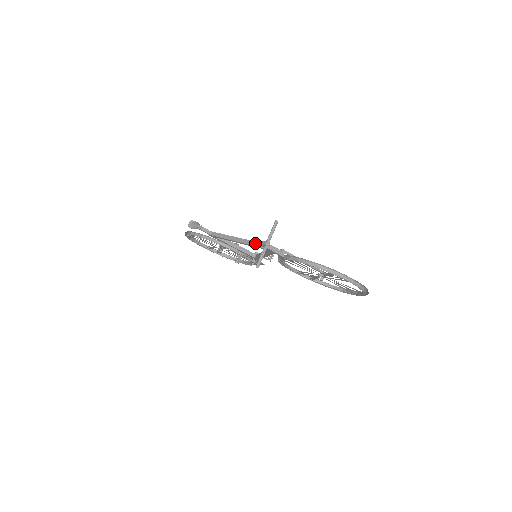
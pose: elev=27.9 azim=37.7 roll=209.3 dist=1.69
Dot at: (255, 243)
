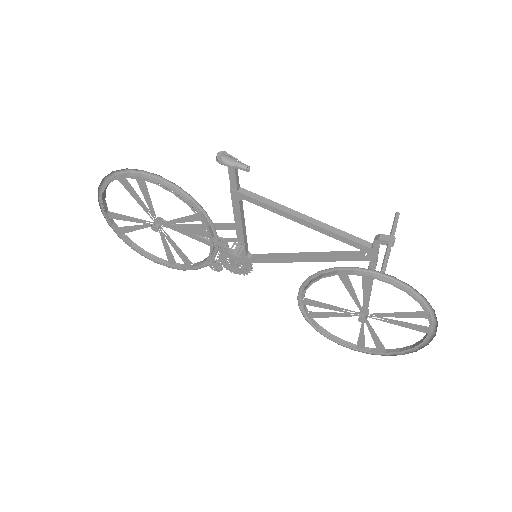
Dot at: (345, 233)
